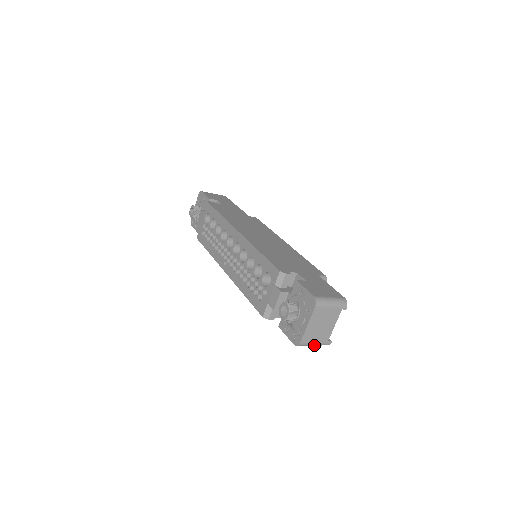
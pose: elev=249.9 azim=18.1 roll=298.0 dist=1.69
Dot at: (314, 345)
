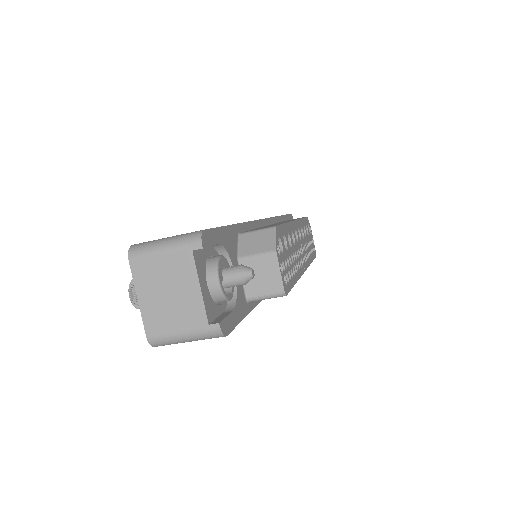
Dot at: (188, 339)
